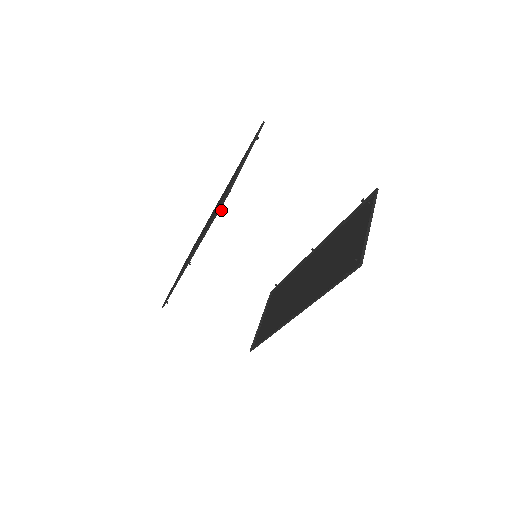
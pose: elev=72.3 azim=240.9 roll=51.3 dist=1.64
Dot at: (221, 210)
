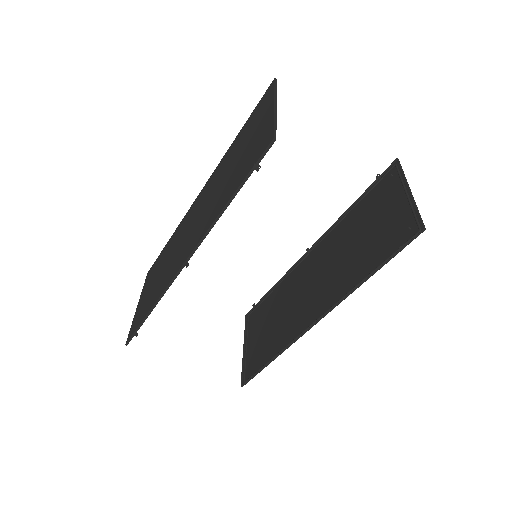
Dot at: (256, 170)
